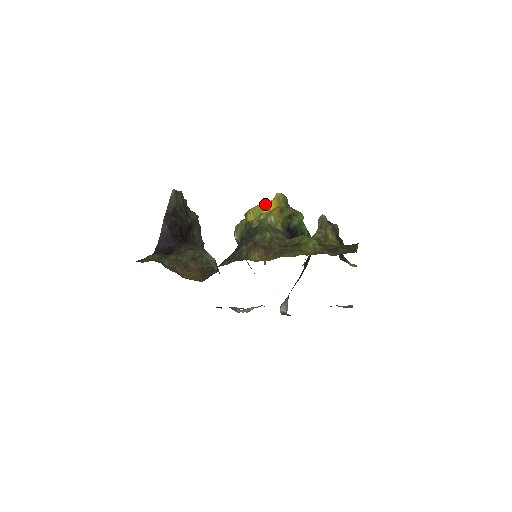
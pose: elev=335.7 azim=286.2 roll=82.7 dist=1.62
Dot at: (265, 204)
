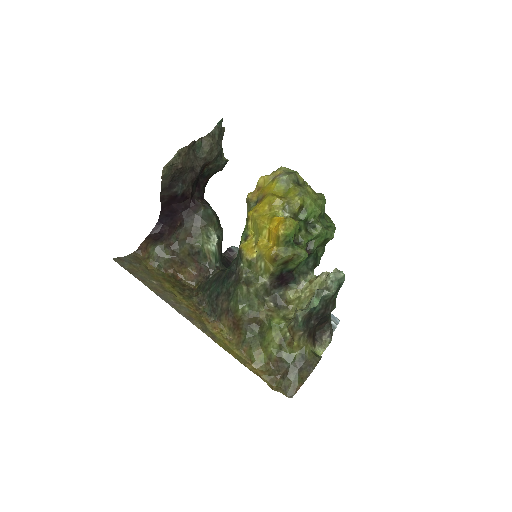
Dot at: (266, 228)
